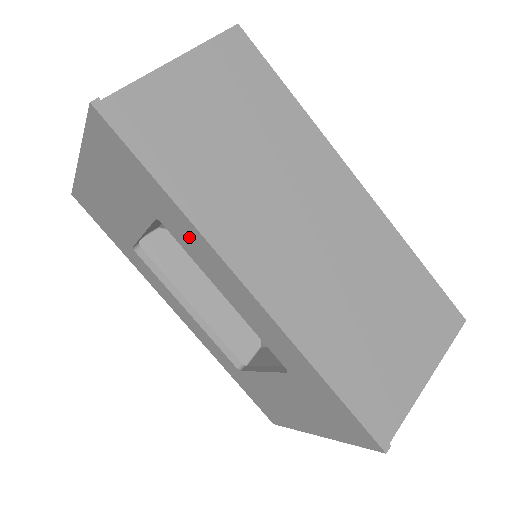
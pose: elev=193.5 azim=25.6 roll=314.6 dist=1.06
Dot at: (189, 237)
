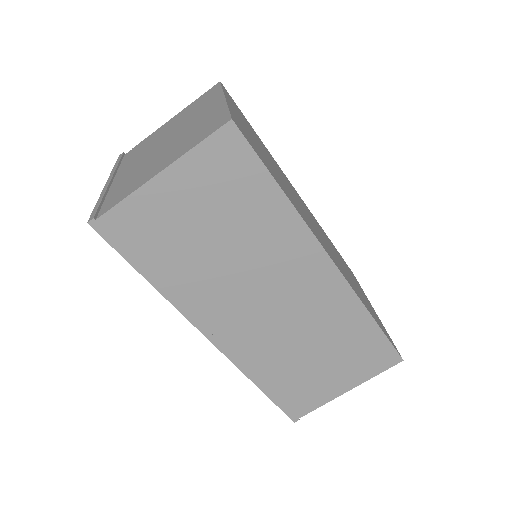
Dot at: occluded
